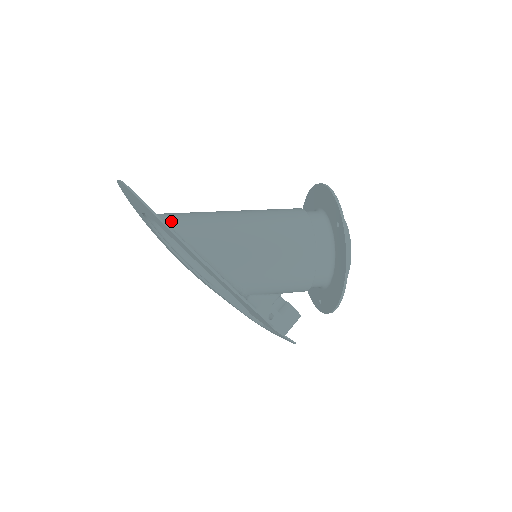
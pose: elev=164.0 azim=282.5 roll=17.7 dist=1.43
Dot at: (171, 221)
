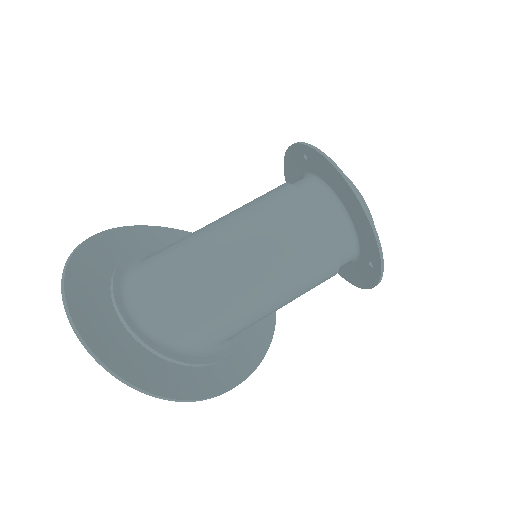
Dot at: (178, 339)
